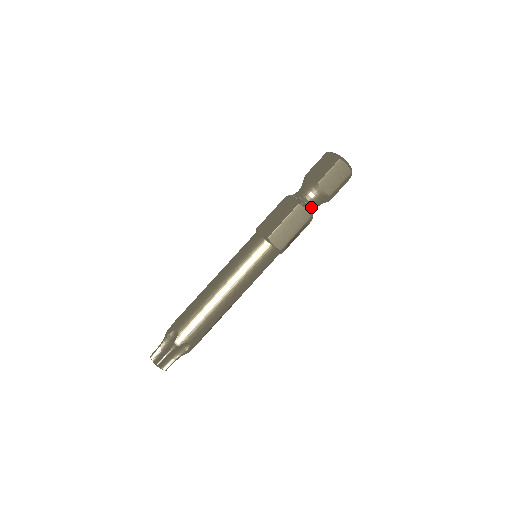
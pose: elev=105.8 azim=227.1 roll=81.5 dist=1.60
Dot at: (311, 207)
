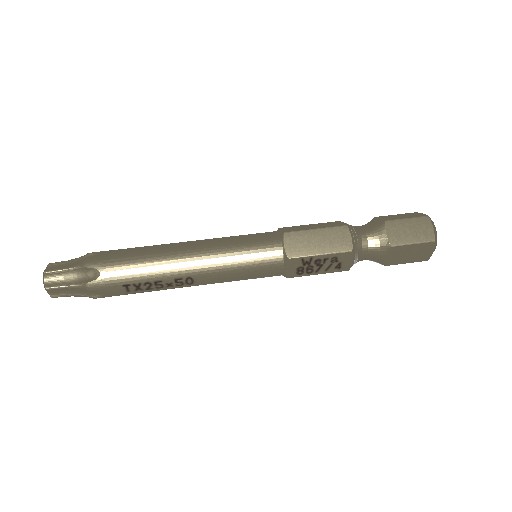
Dot at: (359, 243)
